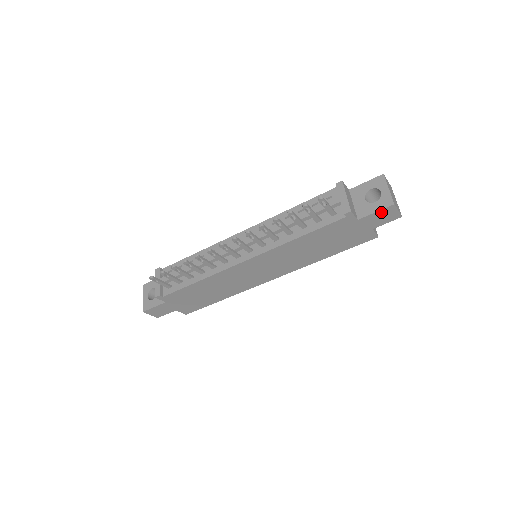
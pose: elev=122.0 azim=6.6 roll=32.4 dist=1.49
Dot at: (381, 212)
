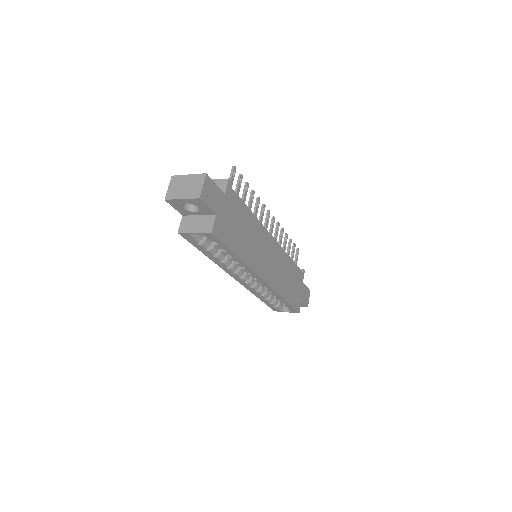
Dot at: (307, 290)
